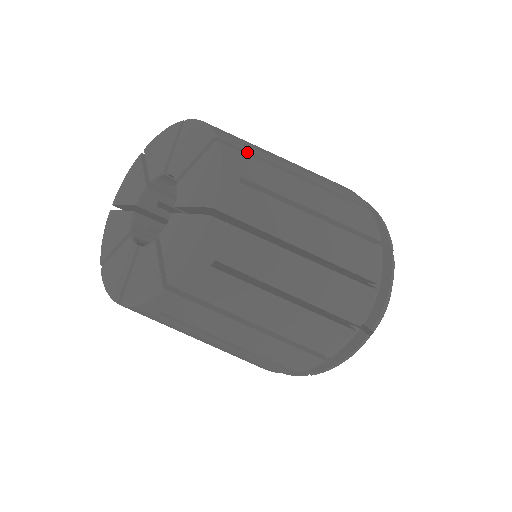
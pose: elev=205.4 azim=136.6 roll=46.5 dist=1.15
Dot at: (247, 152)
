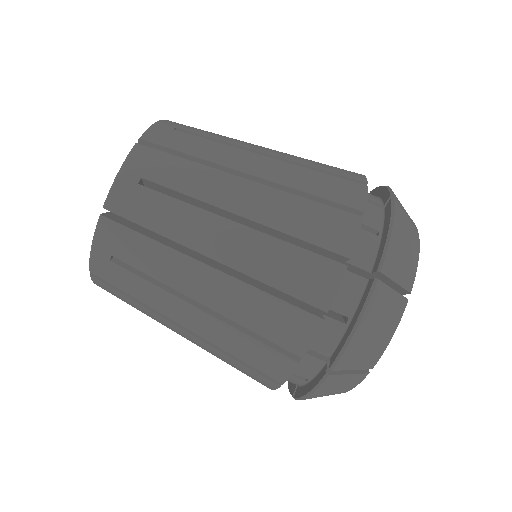
Dot at: occluded
